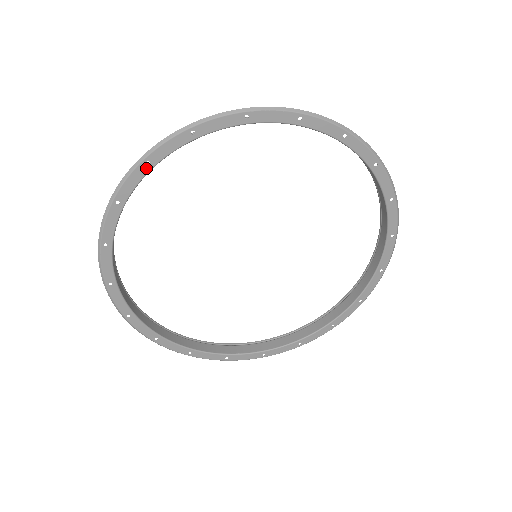
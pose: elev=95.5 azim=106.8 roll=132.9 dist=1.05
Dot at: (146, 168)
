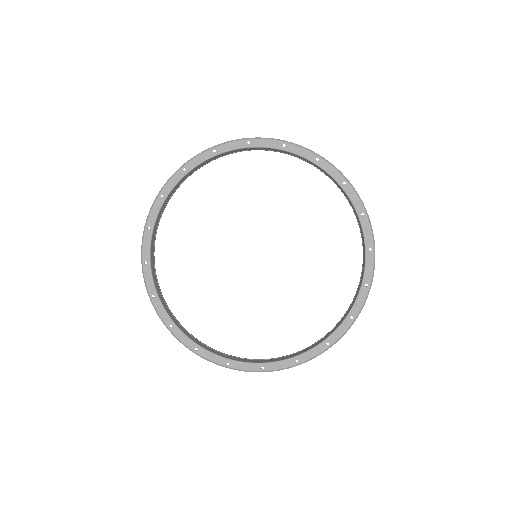
Dot at: (281, 146)
